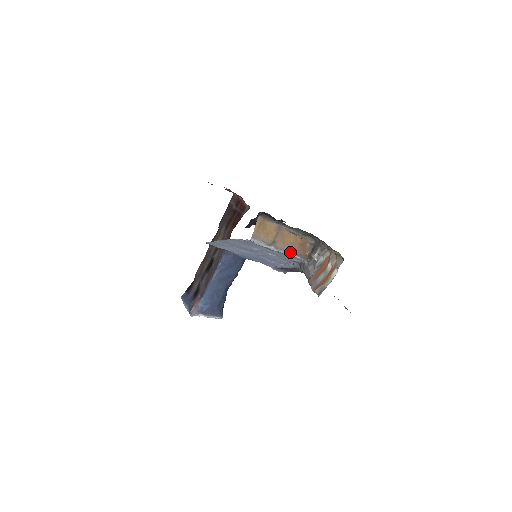
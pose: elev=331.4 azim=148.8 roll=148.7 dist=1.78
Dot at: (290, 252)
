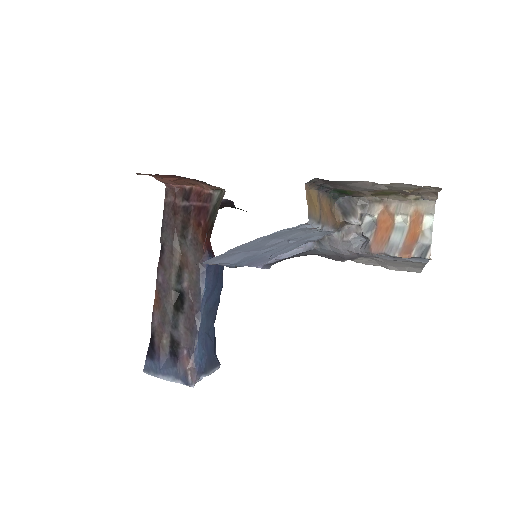
Dot at: (328, 226)
